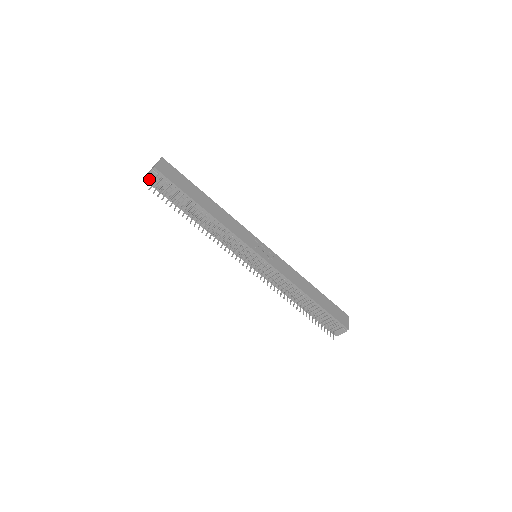
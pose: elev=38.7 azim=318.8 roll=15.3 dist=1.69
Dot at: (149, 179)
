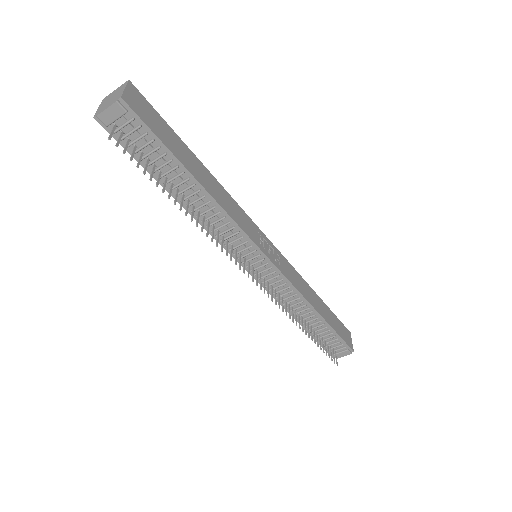
Dot at: (106, 118)
